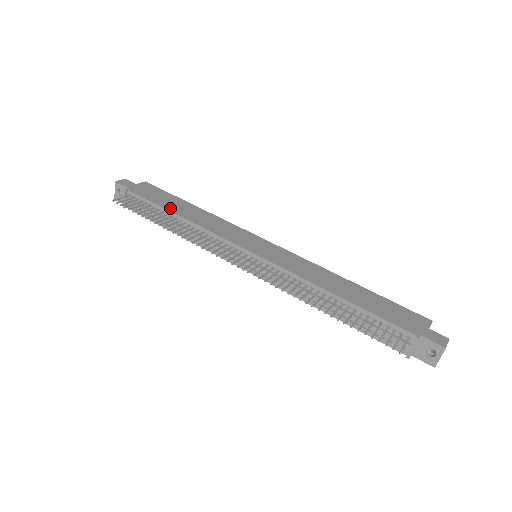
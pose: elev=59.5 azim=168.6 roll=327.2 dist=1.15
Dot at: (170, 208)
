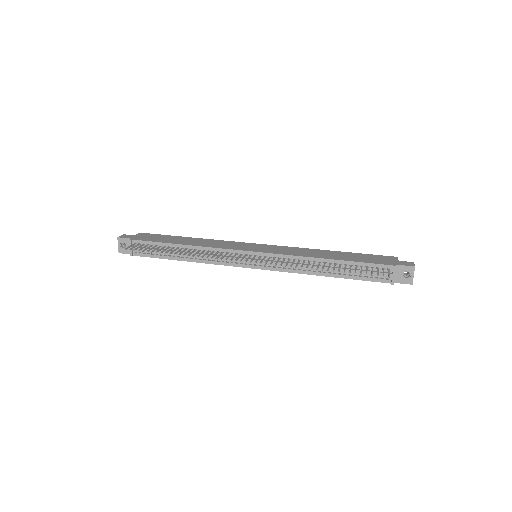
Dot at: (174, 242)
